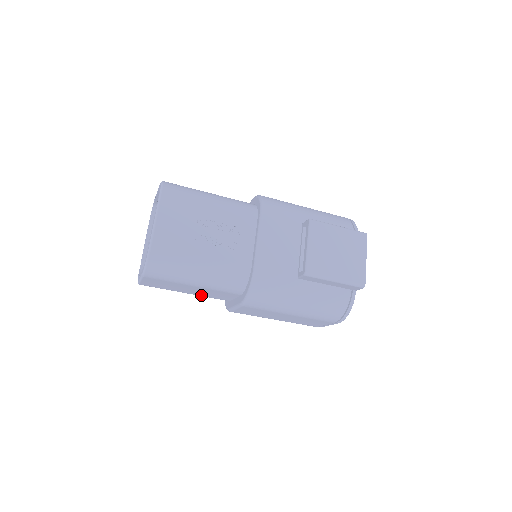
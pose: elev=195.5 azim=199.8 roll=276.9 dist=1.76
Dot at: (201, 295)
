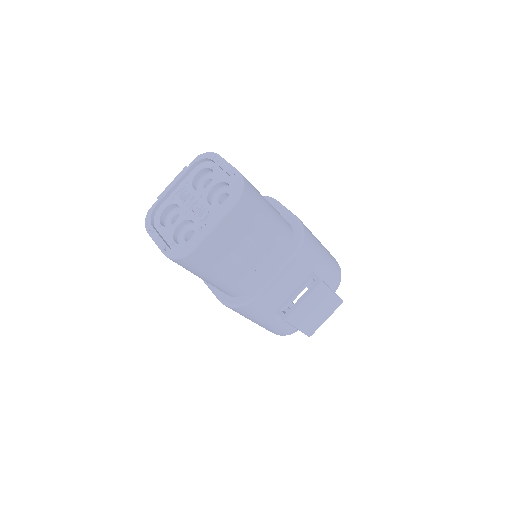
Dot at: occluded
